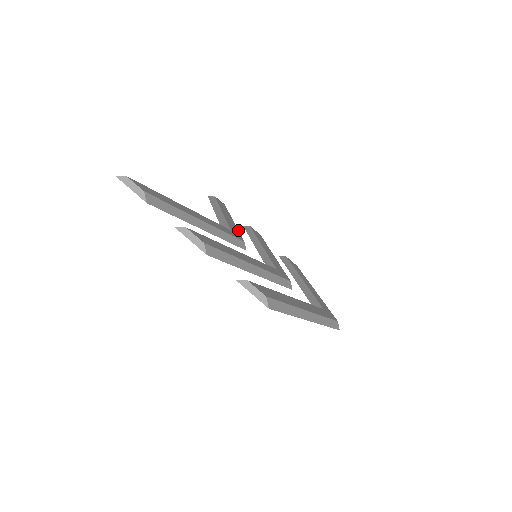
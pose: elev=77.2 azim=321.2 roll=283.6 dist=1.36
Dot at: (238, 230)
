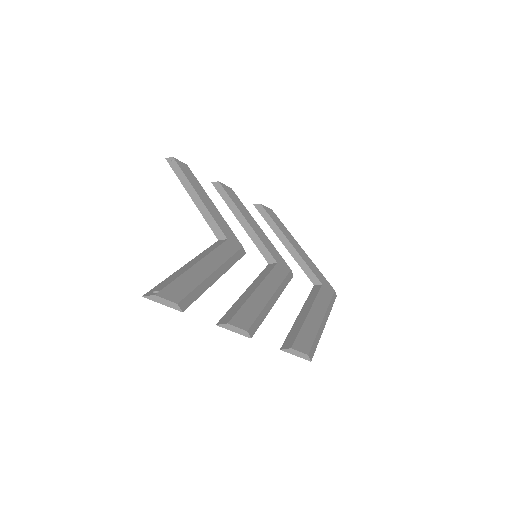
Dot at: (226, 223)
